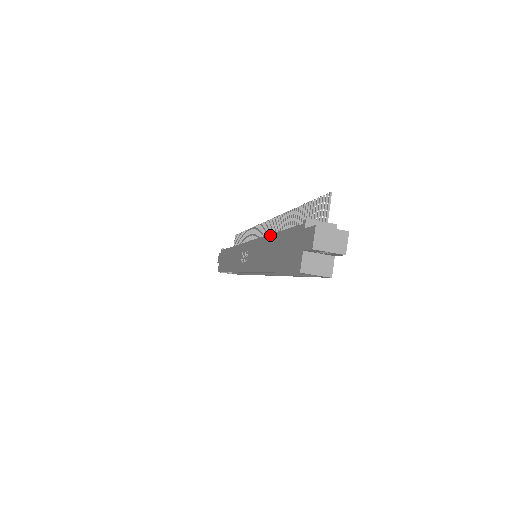
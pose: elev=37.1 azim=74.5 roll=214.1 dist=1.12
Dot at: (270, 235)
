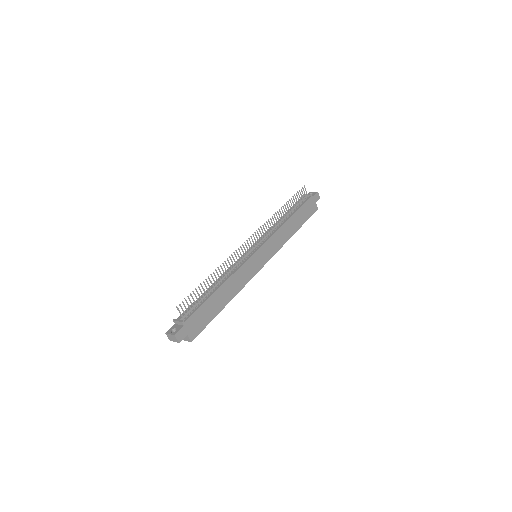
Dot at: occluded
